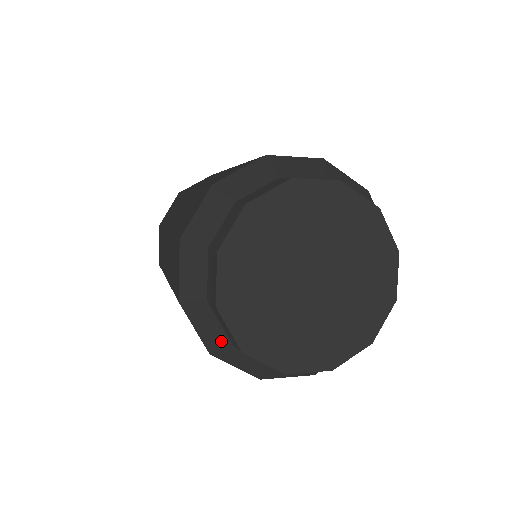
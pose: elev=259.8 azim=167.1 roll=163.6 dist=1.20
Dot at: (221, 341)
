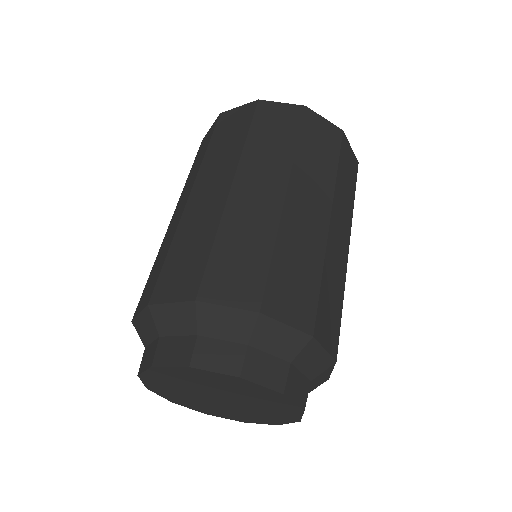
Dot at: (143, 338)
